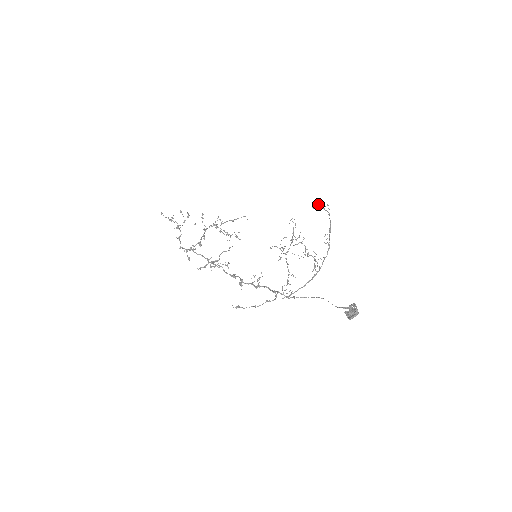
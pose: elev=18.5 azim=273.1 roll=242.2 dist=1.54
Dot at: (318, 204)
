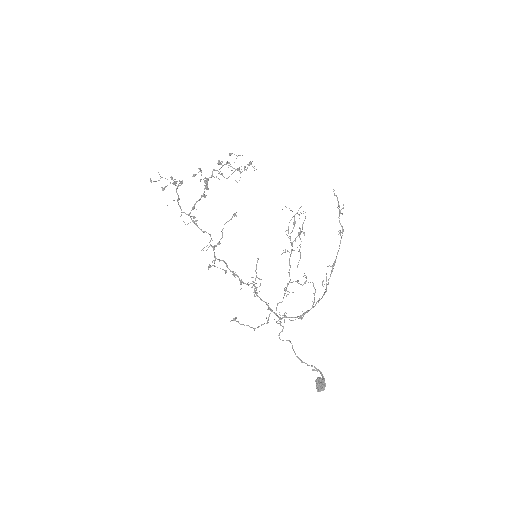
Dot at: occluded
